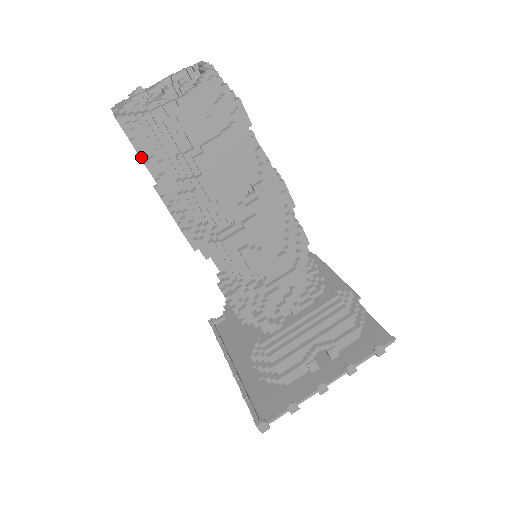
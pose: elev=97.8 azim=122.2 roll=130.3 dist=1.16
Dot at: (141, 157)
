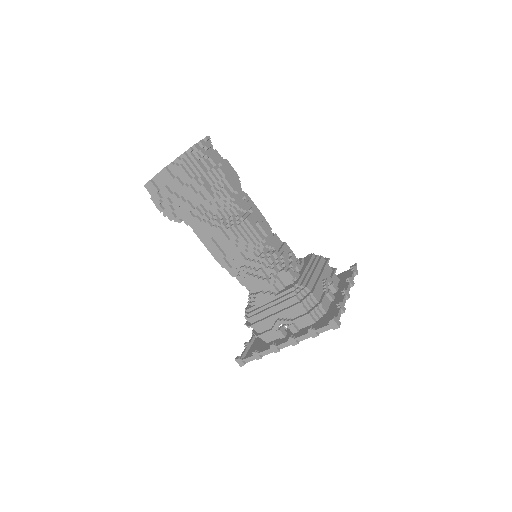
Dot at: (185, 184)
